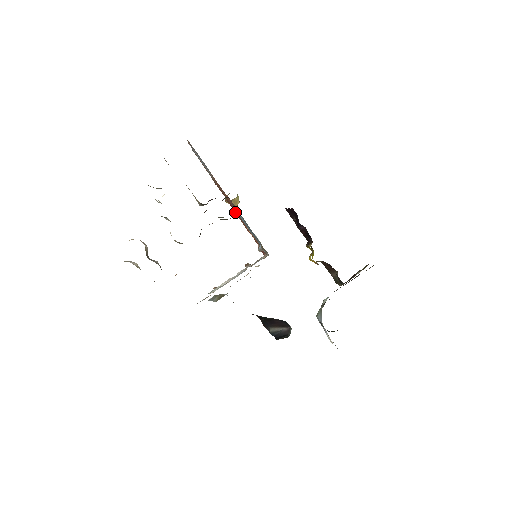
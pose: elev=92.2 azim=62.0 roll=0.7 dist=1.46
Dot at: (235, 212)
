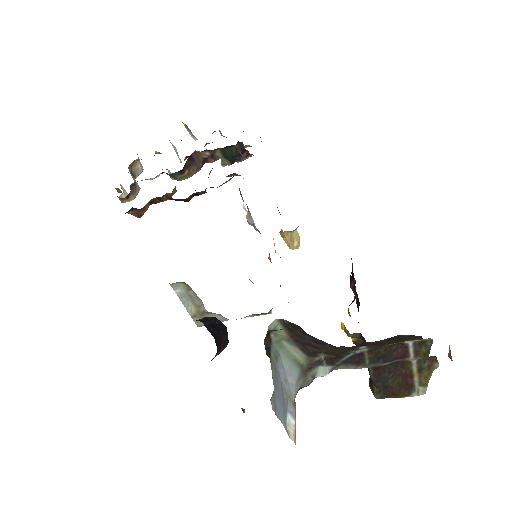
Dot at: occluded
